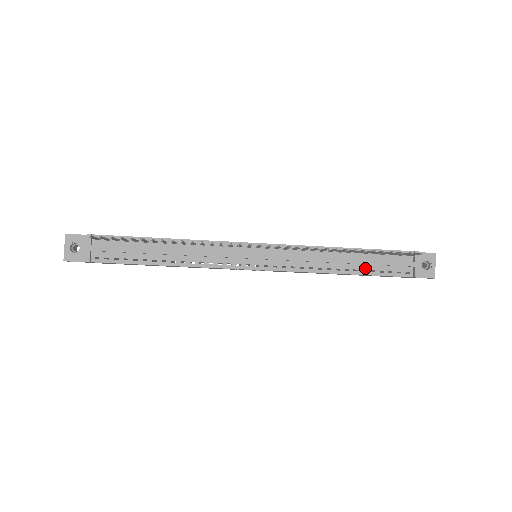
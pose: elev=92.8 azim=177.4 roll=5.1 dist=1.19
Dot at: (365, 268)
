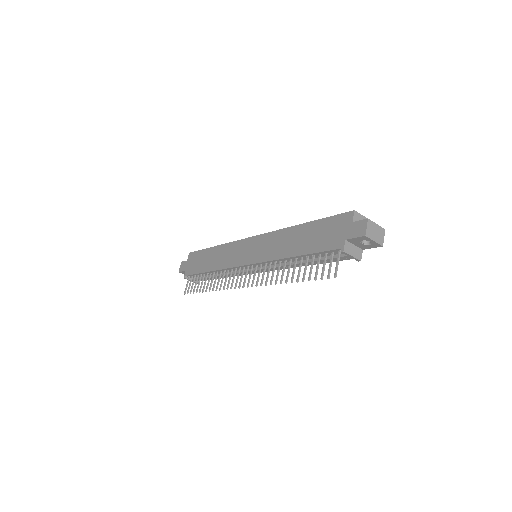
Dot at: occluded
